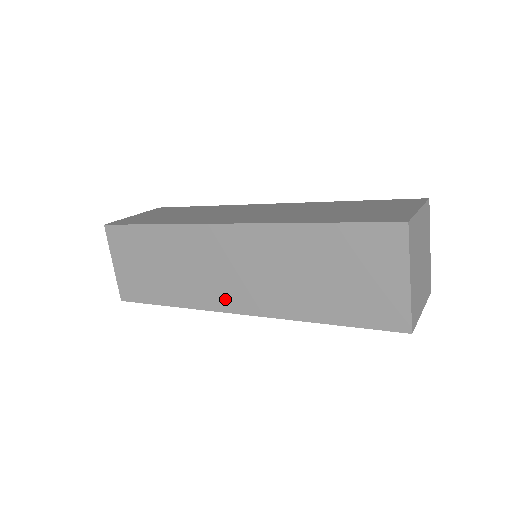
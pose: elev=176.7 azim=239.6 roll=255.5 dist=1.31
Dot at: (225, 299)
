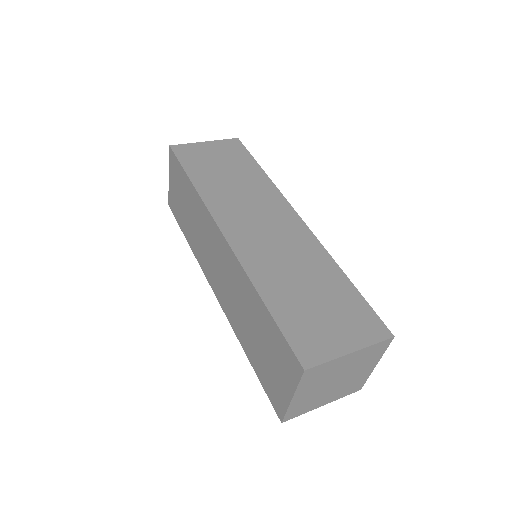
Dot at: (210, 275)
